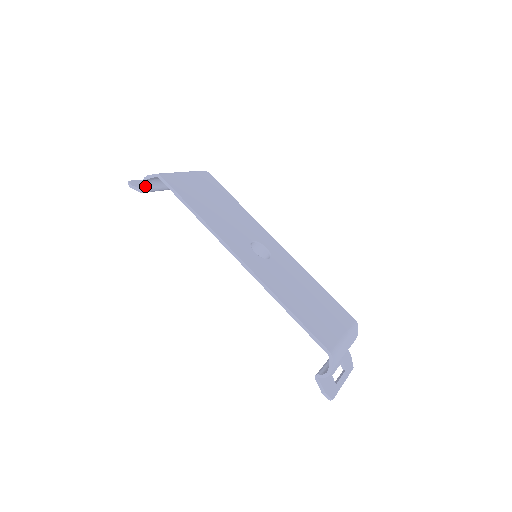
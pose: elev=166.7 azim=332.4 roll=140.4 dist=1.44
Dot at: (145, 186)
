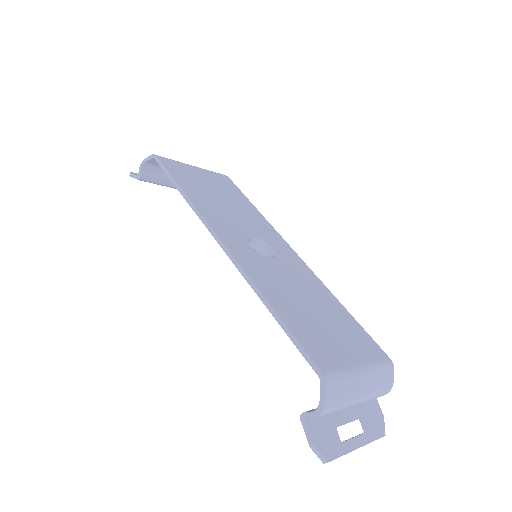
Dot at: (142, 172)
